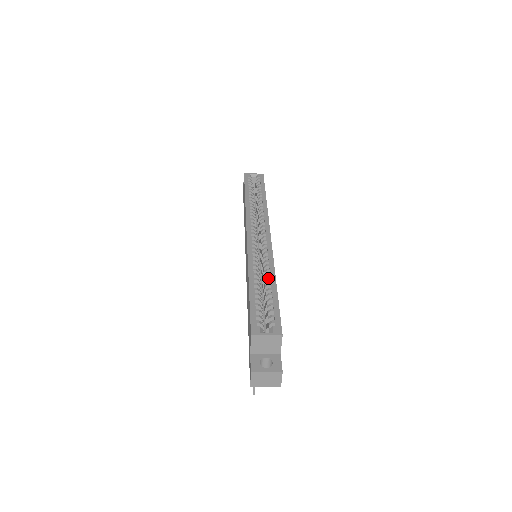
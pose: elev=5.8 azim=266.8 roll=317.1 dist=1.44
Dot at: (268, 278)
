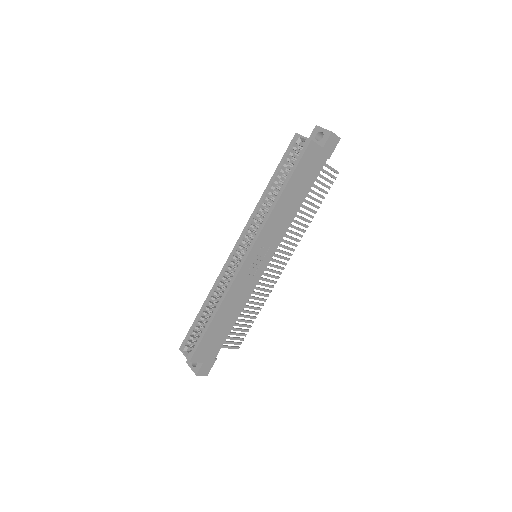
Dot at: (214, 307)
